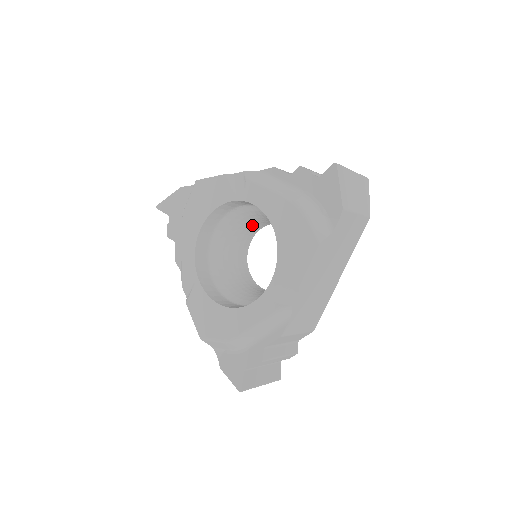
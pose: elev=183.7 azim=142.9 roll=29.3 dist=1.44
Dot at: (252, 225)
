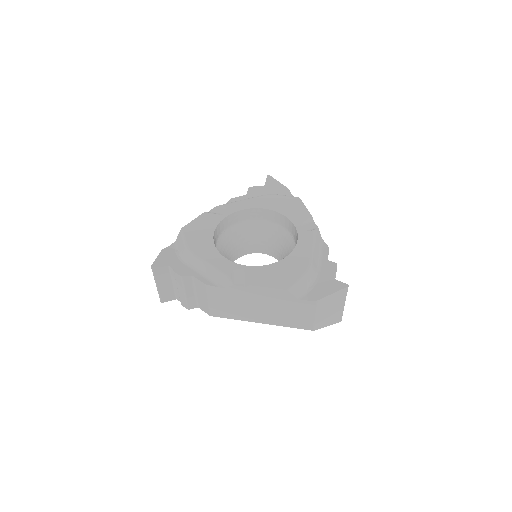
Dot at: (229, 257)
